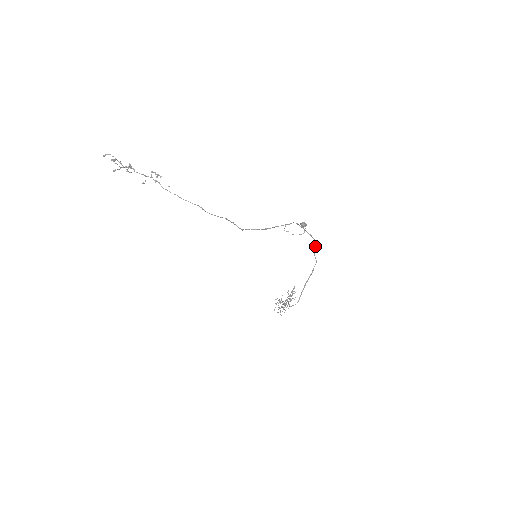
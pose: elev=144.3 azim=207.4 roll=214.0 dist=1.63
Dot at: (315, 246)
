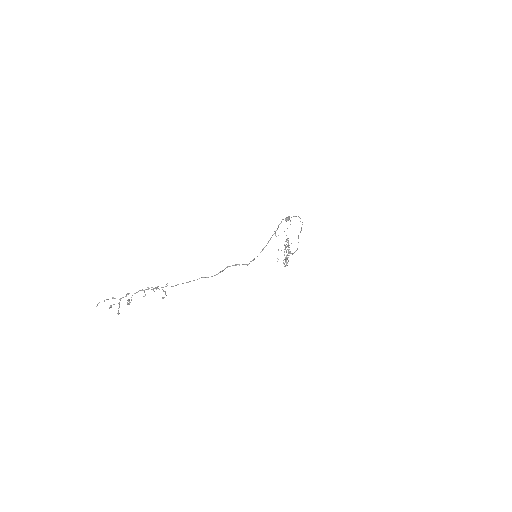
Dot at: occluded
